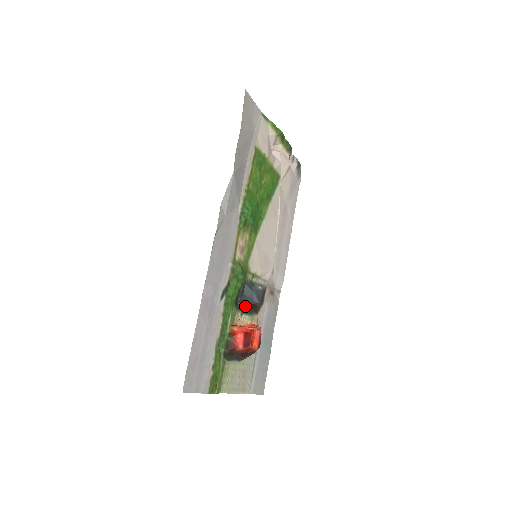
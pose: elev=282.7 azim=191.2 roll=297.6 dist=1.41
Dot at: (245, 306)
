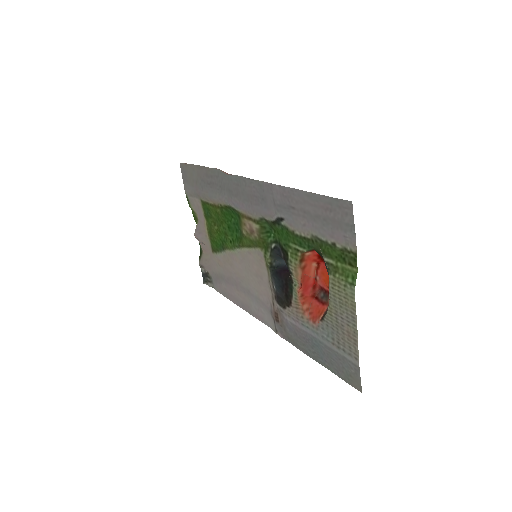
Dot at: (288, 267)
